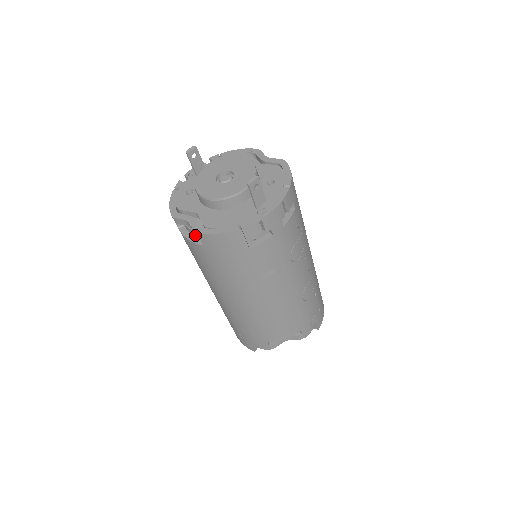
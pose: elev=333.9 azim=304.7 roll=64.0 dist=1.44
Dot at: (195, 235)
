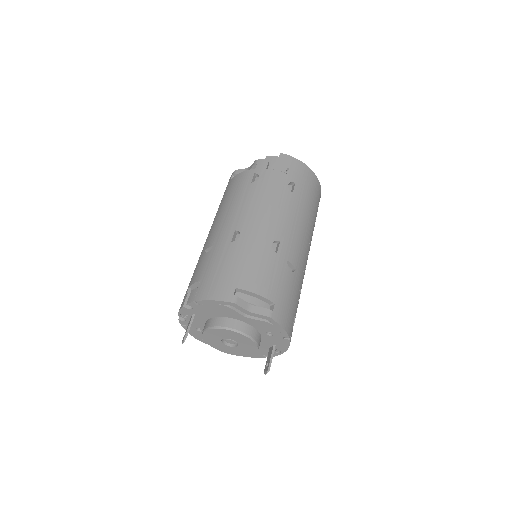
Dot at: occluded
